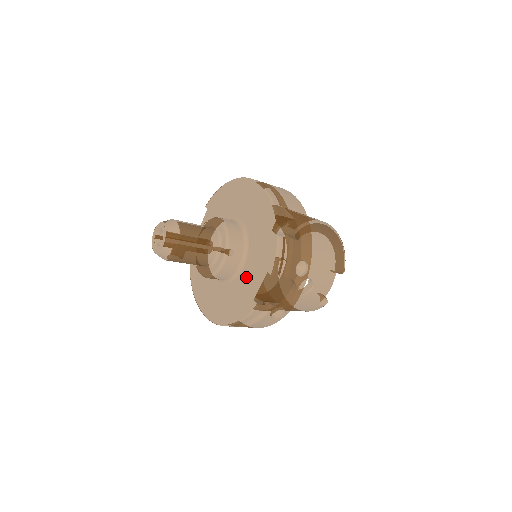
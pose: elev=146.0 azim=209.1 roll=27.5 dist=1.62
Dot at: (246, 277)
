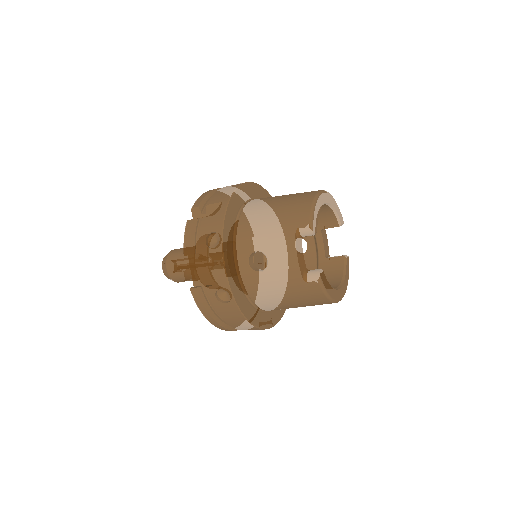
Dot at: occluded
